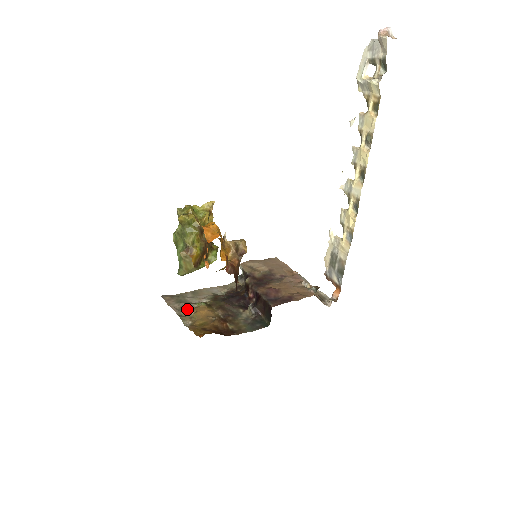
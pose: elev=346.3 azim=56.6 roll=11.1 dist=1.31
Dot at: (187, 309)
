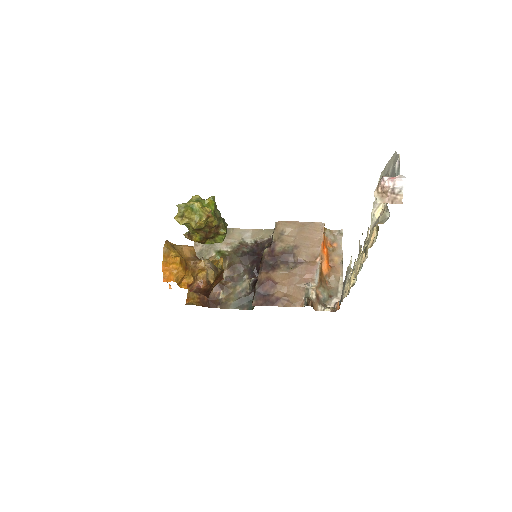
Dot at: (205, 255)
